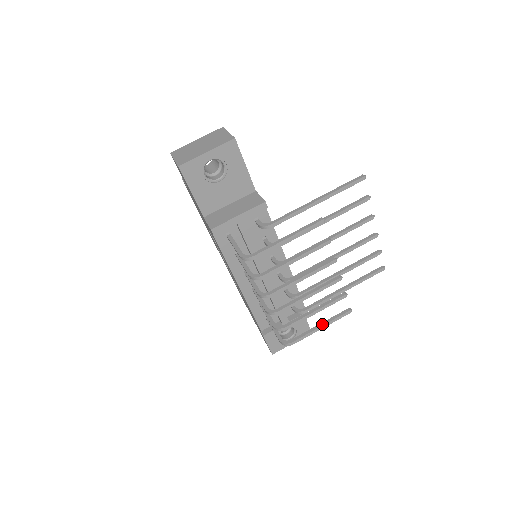
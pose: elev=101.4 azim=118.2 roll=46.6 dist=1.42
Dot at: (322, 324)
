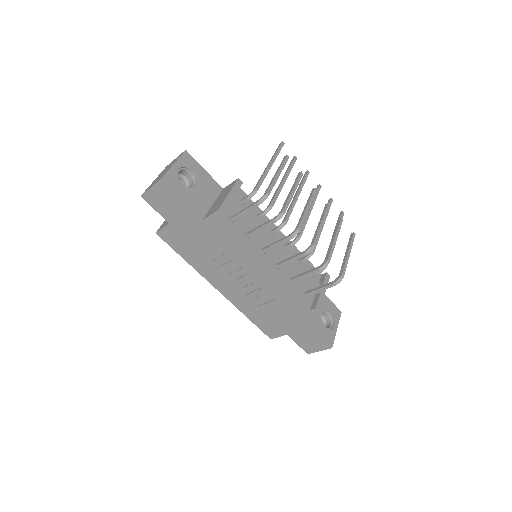
Dot at: (347, 251)
